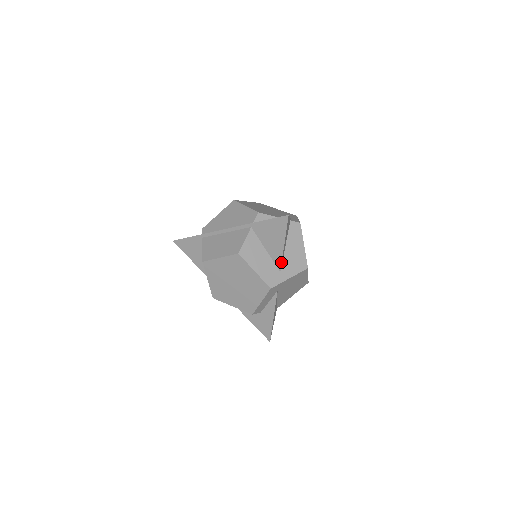
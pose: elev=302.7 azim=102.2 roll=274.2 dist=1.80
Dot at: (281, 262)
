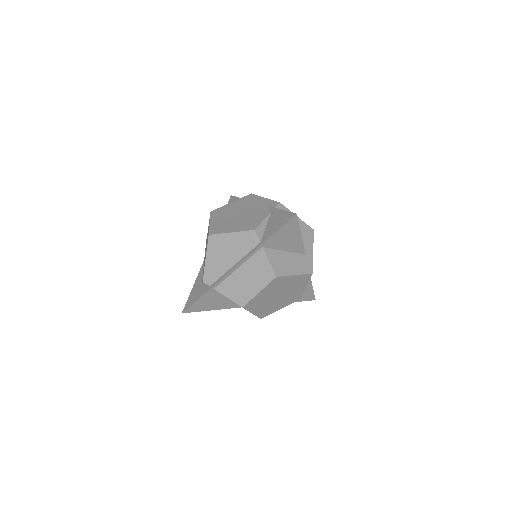
Dot at: occluded
